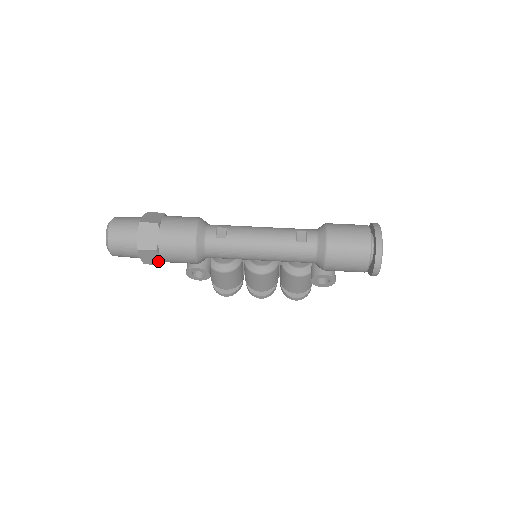
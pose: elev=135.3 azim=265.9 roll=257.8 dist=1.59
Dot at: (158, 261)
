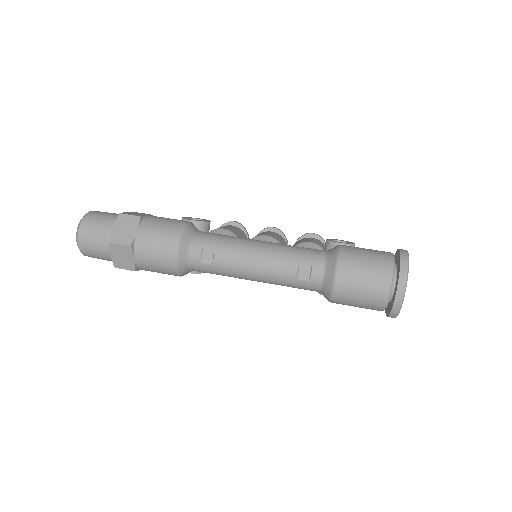
Dot at: occluded
